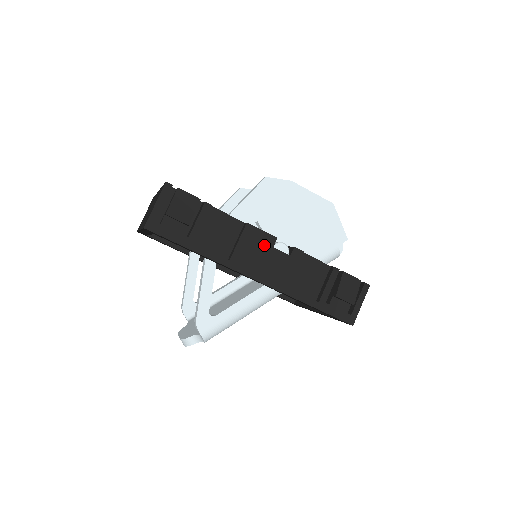
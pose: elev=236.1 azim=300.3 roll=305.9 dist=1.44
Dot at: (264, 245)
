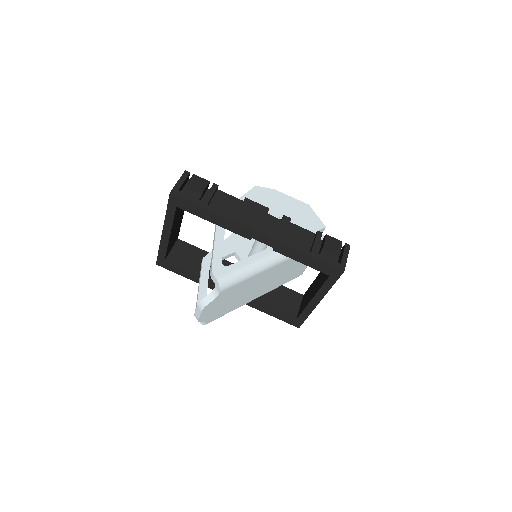
Dot at: (260, 212)
